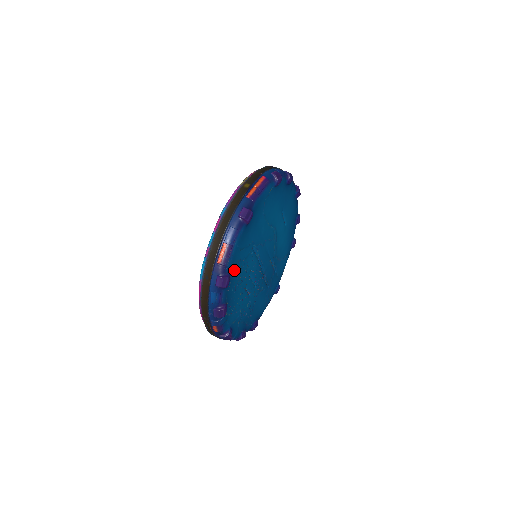
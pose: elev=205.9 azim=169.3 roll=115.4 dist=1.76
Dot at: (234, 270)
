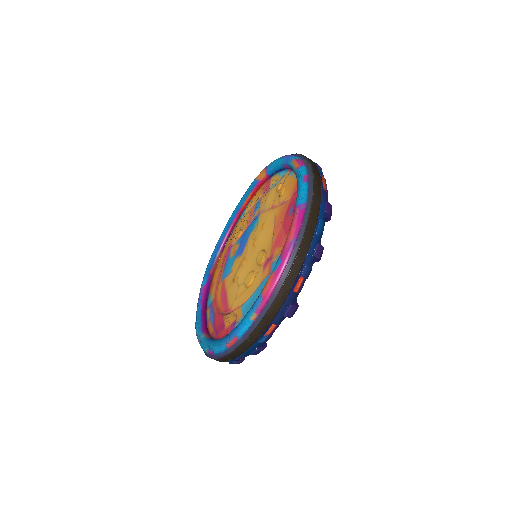
Dot at: occluded
